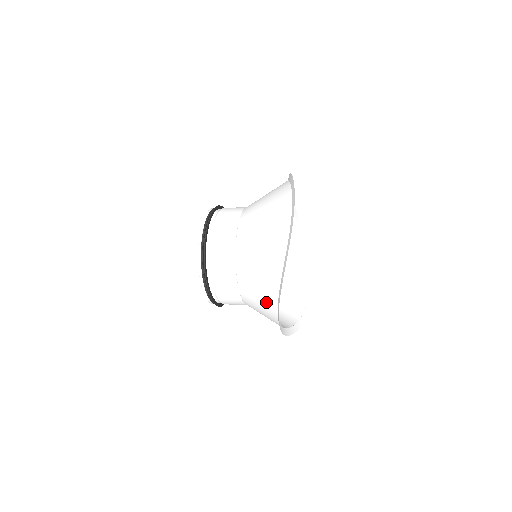
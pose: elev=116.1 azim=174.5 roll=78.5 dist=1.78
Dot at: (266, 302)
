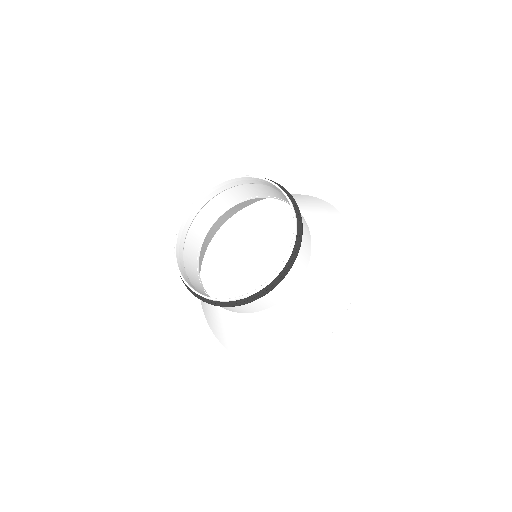
Dot at: (342, 256)
